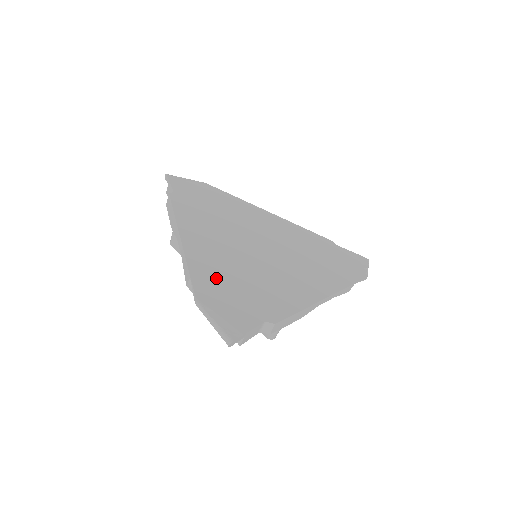
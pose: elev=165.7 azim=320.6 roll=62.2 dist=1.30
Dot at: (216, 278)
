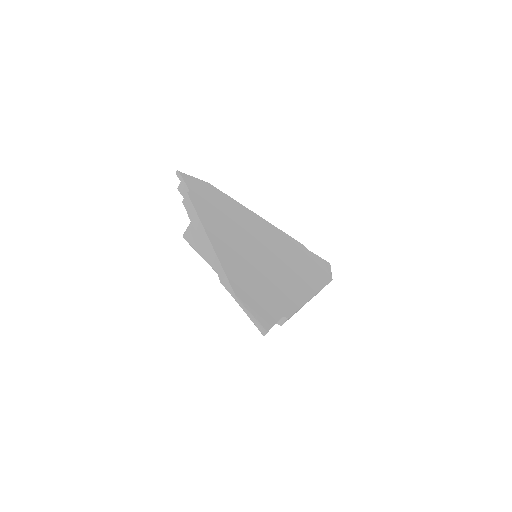
Dot at: (243, 277)
